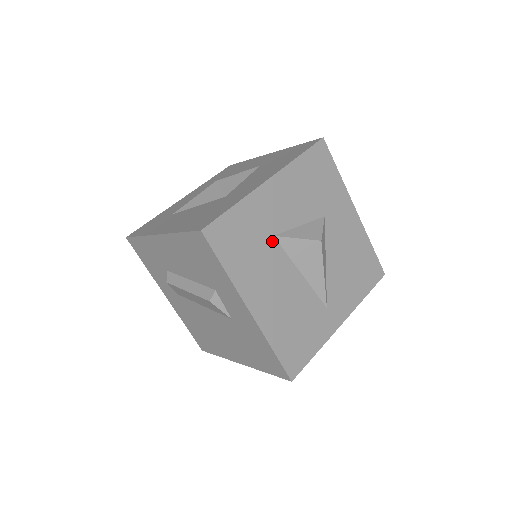
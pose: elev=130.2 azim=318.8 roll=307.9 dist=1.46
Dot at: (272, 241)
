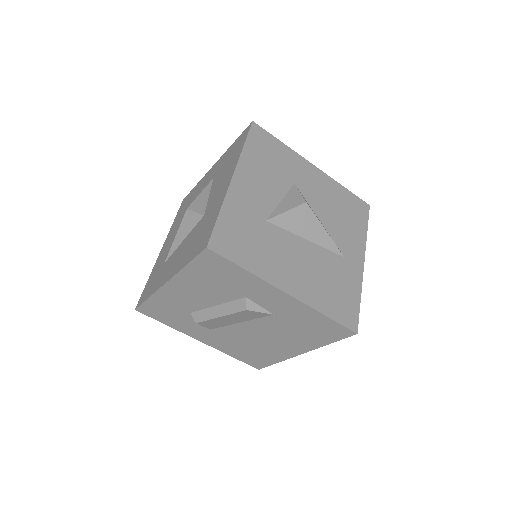
Dot at: (267, 226)
